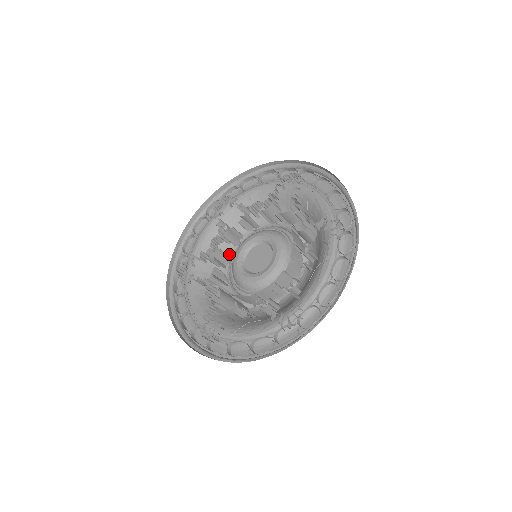
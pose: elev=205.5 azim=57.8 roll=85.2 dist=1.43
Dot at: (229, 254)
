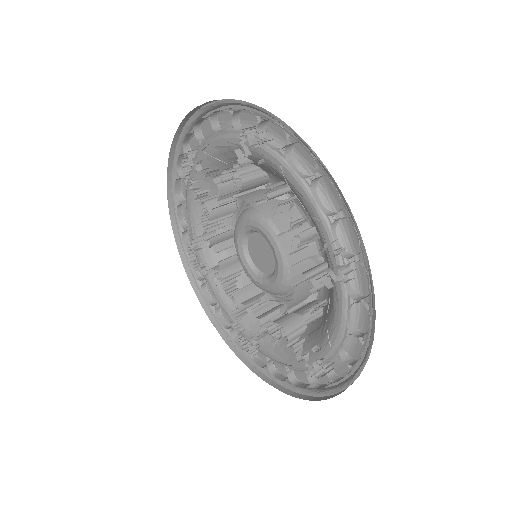
Dot at: occluded
